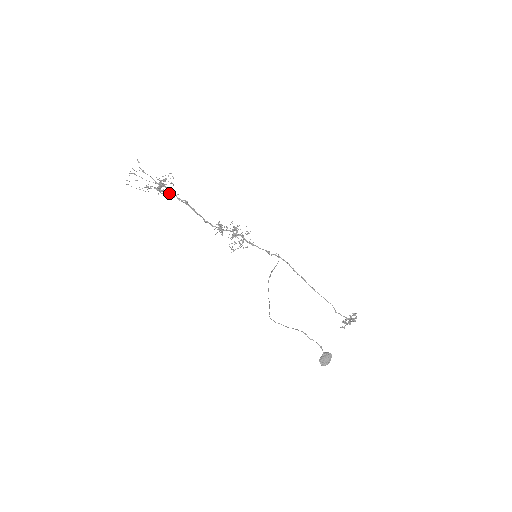
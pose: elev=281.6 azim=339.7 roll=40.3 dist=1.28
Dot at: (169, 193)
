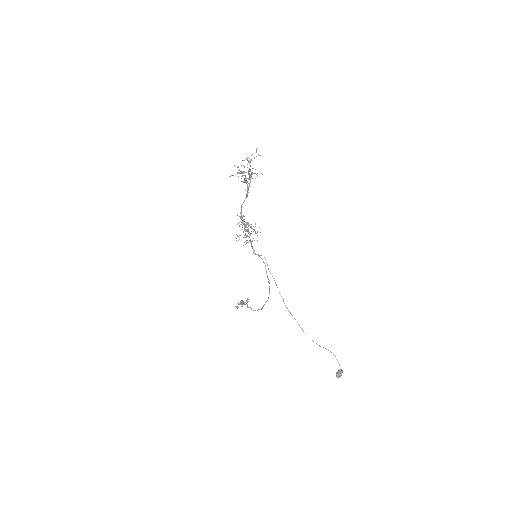
Dot at: occluded
